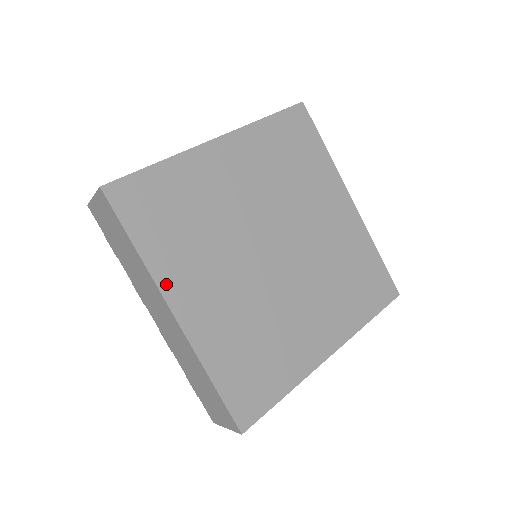
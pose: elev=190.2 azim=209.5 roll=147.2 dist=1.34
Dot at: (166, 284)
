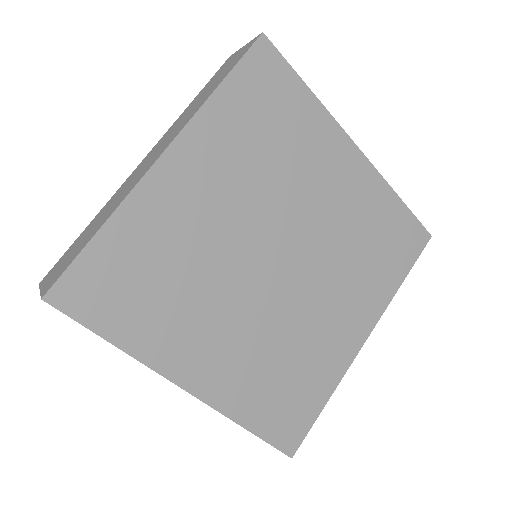
Dot at: (166, 365)
